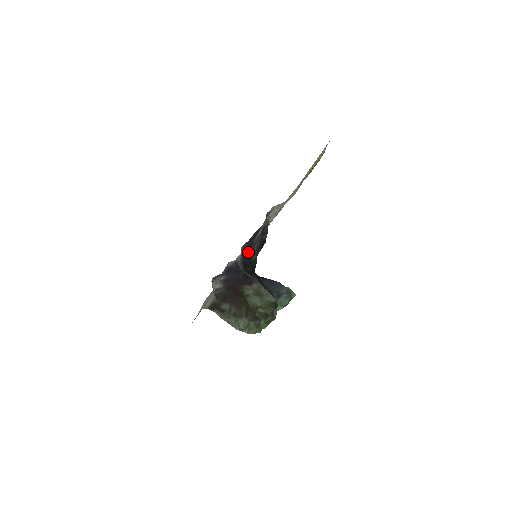
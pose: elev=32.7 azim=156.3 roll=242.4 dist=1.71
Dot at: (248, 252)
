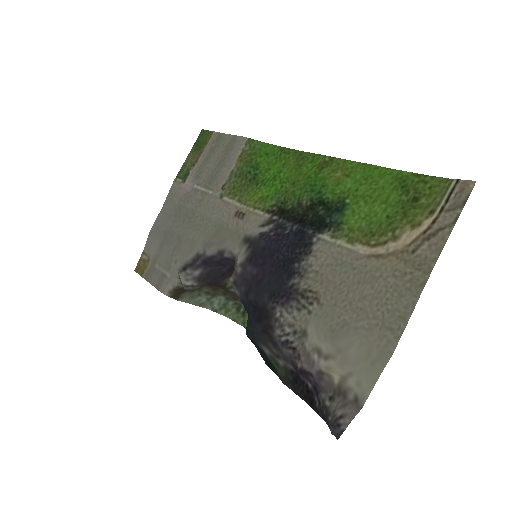
Dot at: (263, 341)
